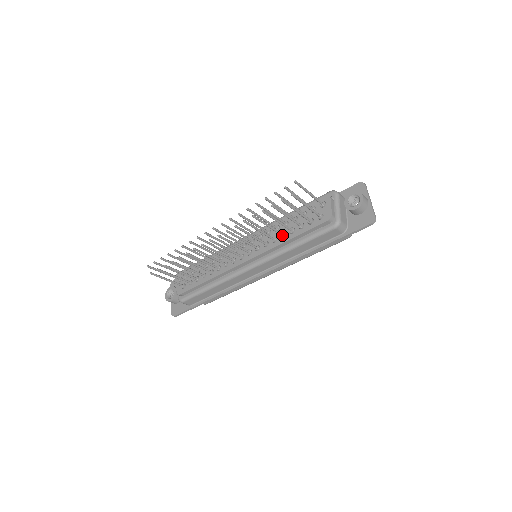
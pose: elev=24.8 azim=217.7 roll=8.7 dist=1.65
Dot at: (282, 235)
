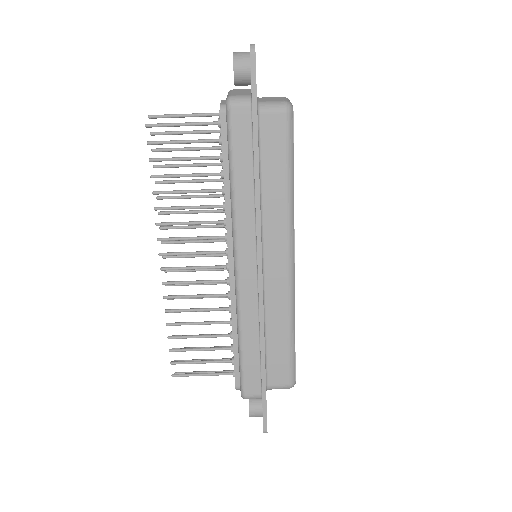
Dot at: (221, 191)
